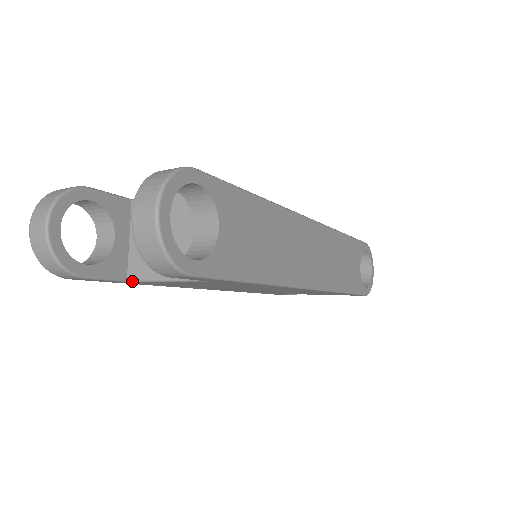
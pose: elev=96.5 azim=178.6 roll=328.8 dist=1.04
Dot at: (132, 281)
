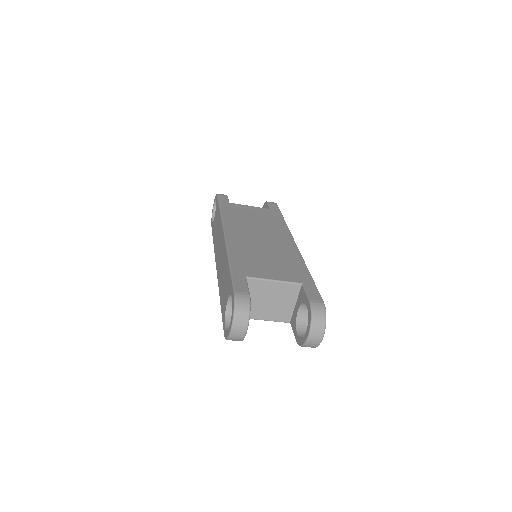
Dot at: occluded
